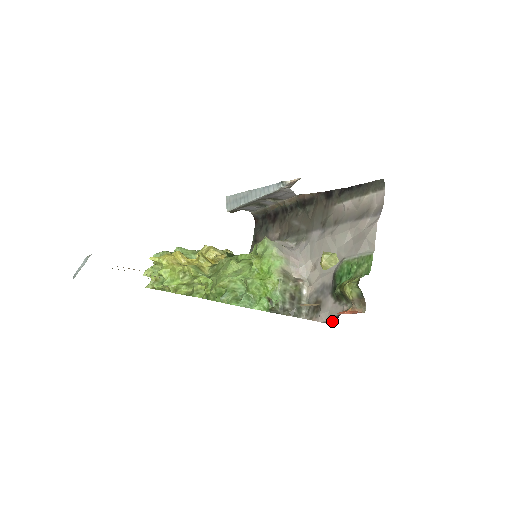
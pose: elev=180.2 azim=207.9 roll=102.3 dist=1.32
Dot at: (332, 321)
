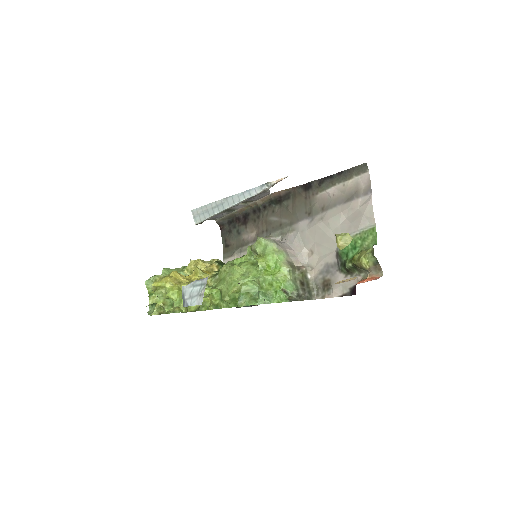
Dot at: (348, 293)
